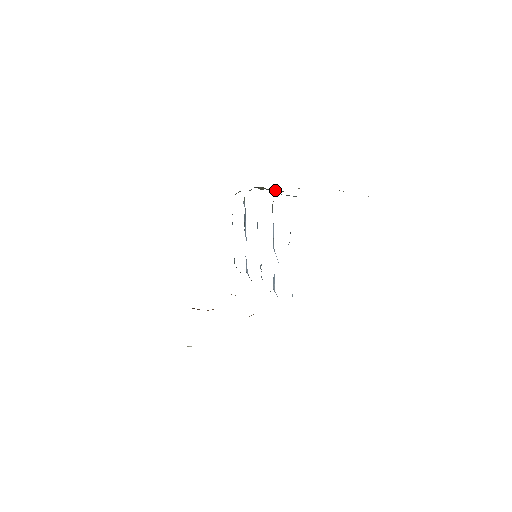
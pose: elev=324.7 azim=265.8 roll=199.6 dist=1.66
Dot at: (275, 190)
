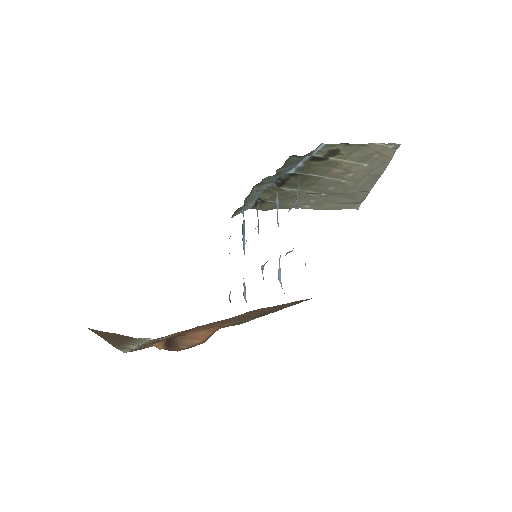
Dot at: (279, 181)
